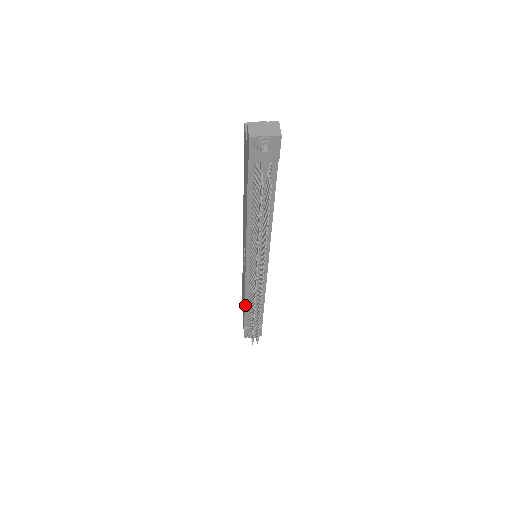
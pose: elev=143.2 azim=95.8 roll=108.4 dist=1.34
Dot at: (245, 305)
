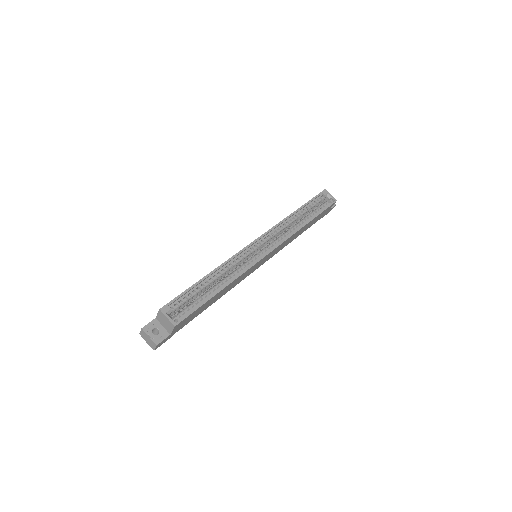
Dot at: occluded
